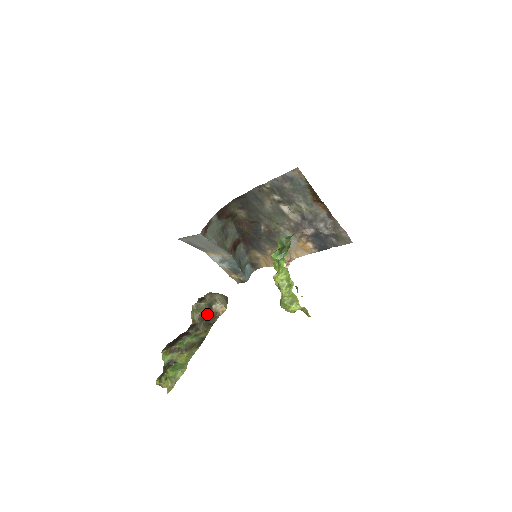
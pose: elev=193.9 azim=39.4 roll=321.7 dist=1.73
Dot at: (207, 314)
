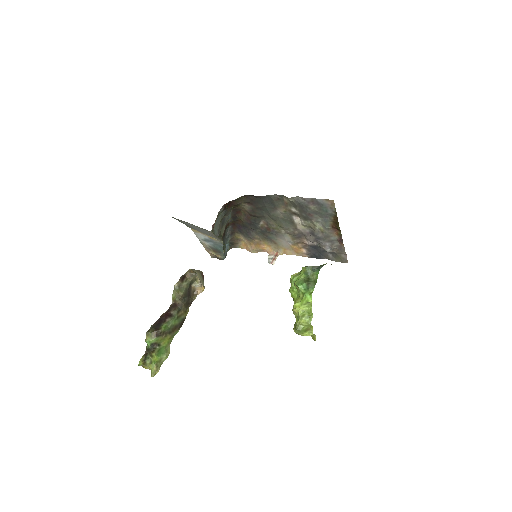
Dot at: (187, 294)
